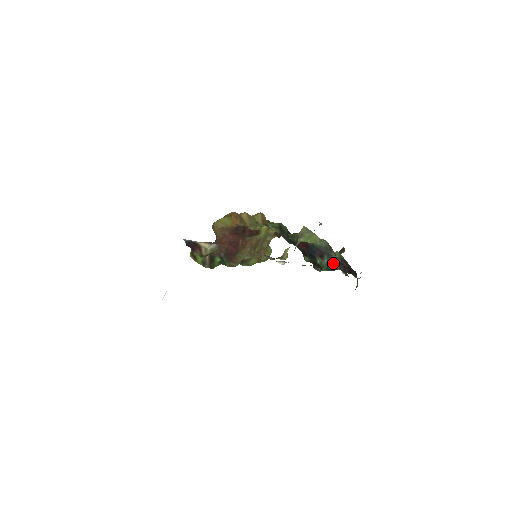
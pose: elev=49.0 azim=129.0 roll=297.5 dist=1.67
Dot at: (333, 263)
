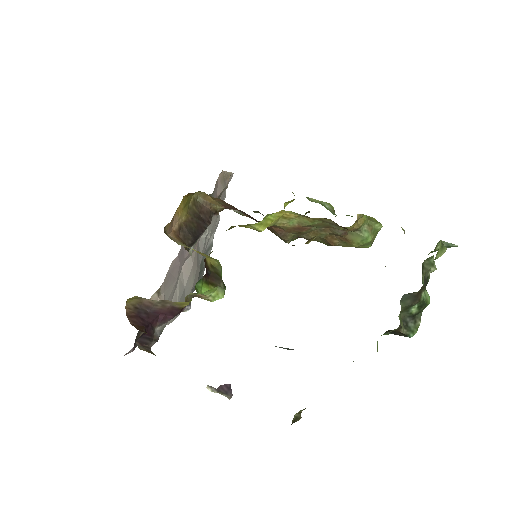
Dot at: occluded
